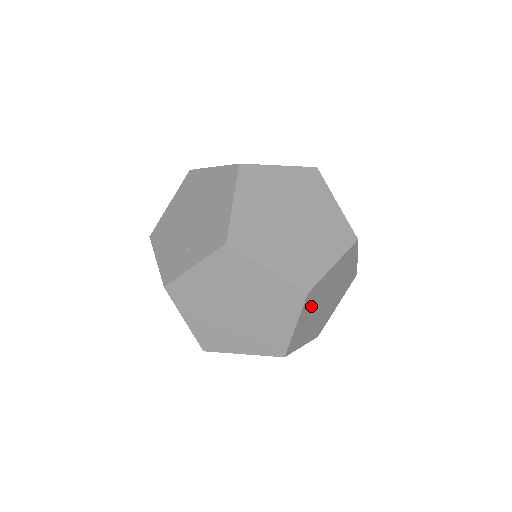
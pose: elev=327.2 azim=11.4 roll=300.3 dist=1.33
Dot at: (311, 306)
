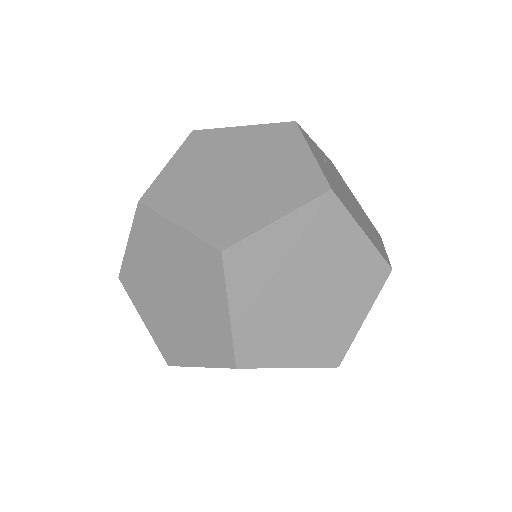
Dot at: (257, 285)
